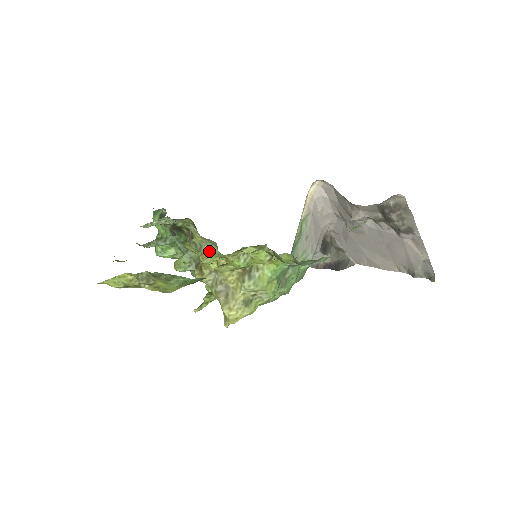
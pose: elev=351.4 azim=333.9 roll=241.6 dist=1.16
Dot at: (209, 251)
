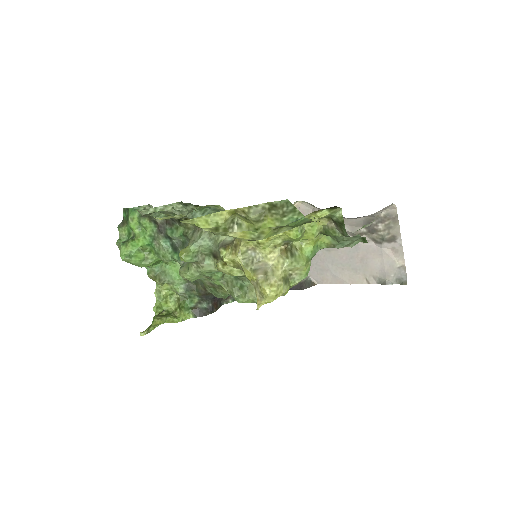
Dot at: (168, 266)
